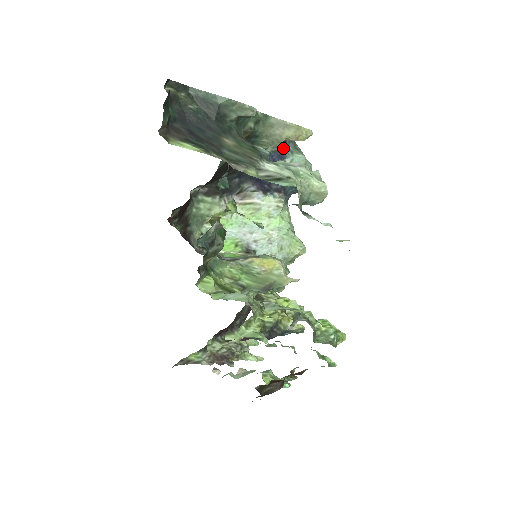
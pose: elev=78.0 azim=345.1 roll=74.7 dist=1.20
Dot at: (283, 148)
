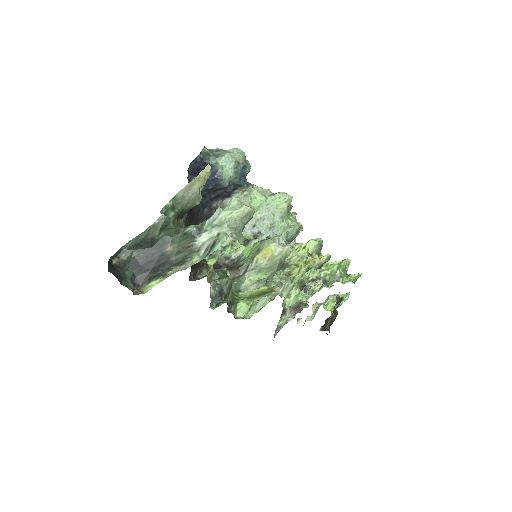
Dot at: occluded
